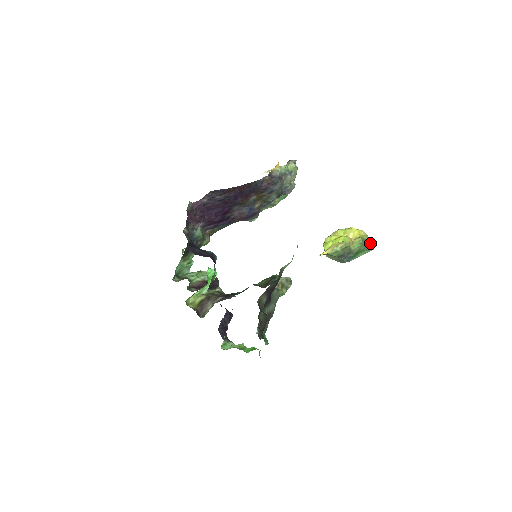
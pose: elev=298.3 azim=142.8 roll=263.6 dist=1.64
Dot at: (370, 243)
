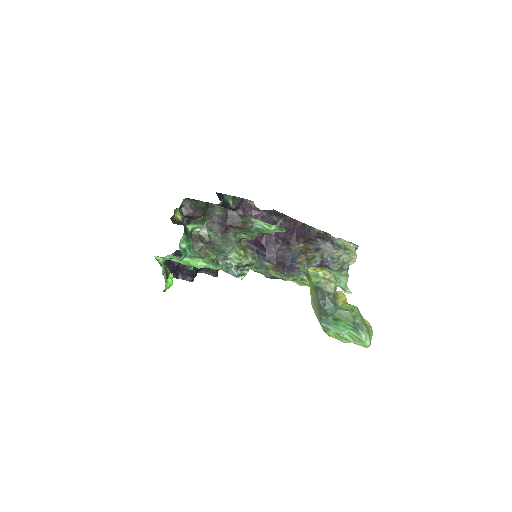
Dot at: (366, 328)
